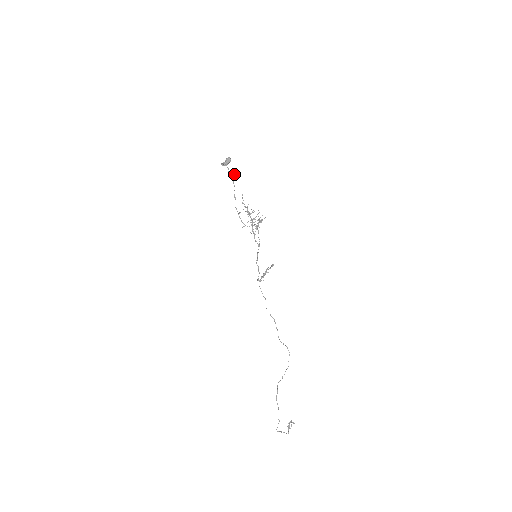
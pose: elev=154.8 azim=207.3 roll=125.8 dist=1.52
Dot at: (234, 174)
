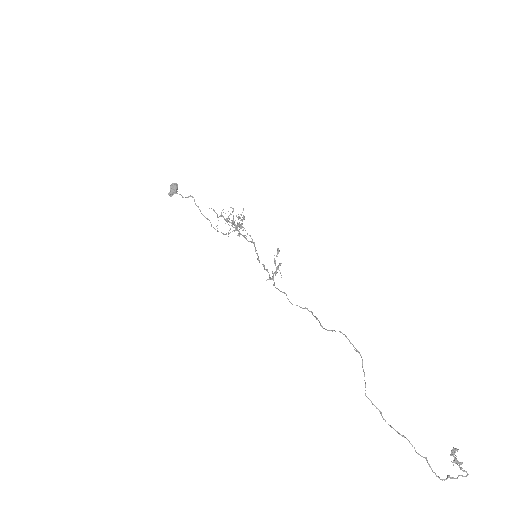
Dot at: (190, 195)
